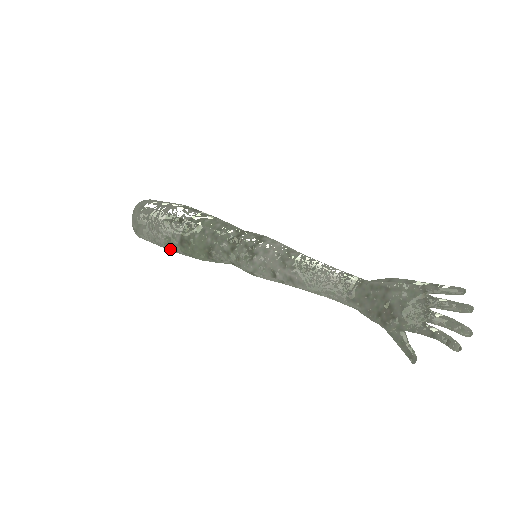
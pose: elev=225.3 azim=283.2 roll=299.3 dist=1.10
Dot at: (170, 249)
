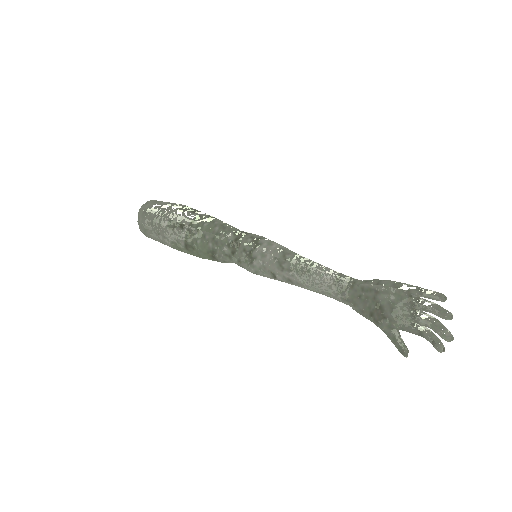
Dot at: (178, 250)
